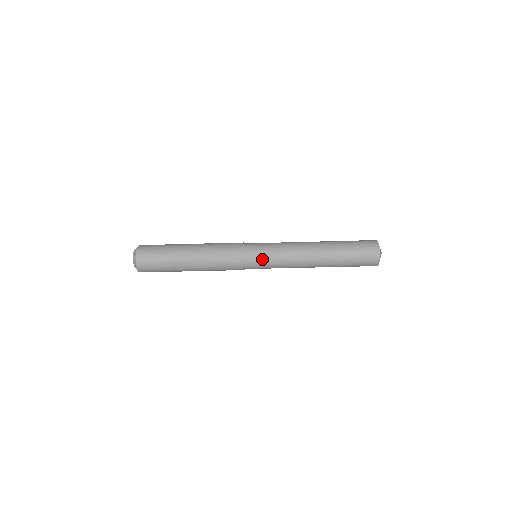
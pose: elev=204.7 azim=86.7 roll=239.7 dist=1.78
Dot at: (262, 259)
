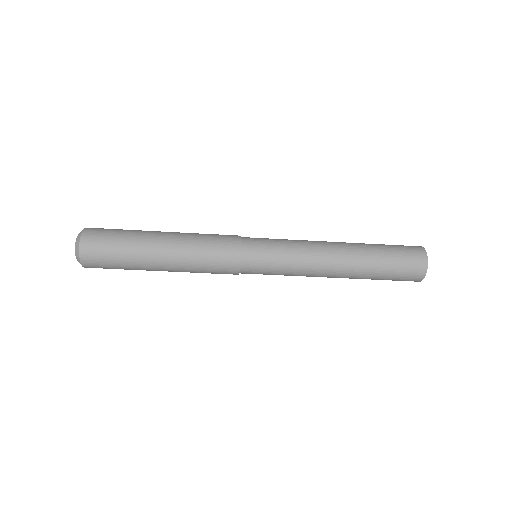
Dot at: (265, 271)
